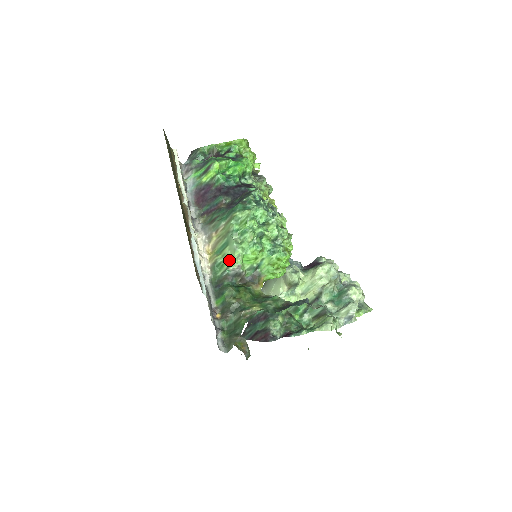
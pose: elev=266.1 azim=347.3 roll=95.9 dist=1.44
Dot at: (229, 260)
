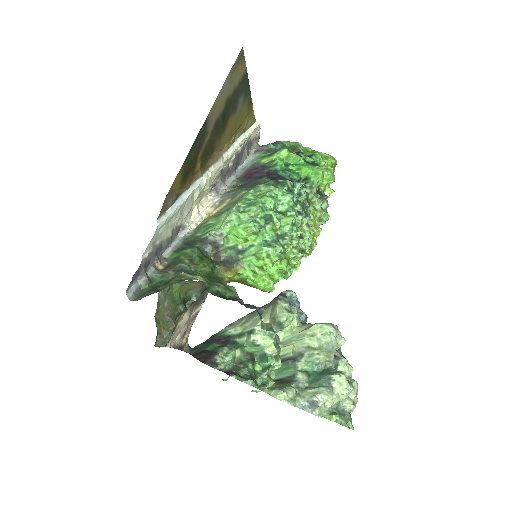
Dot at: (218, 224)
